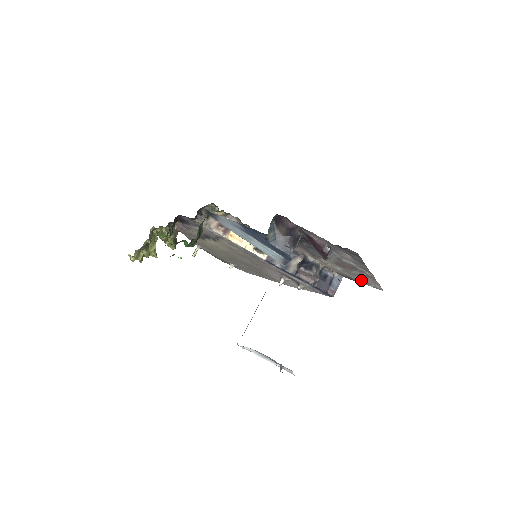
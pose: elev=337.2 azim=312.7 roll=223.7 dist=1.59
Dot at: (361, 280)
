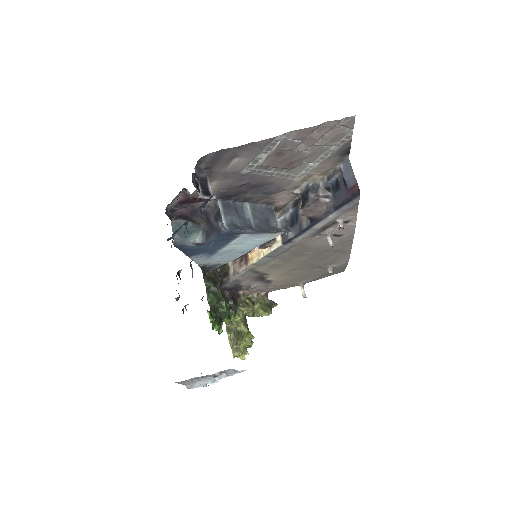
Dot at: (335, 141)
